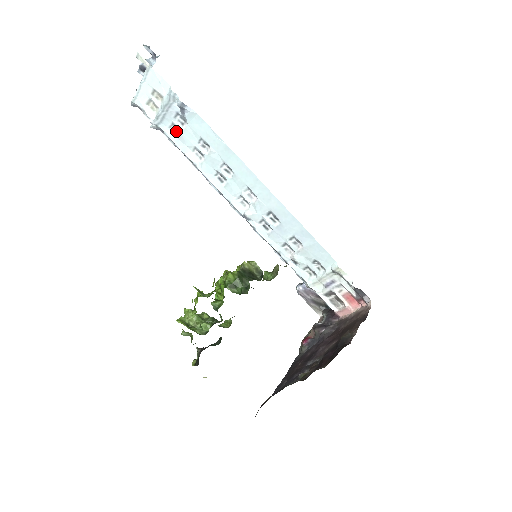
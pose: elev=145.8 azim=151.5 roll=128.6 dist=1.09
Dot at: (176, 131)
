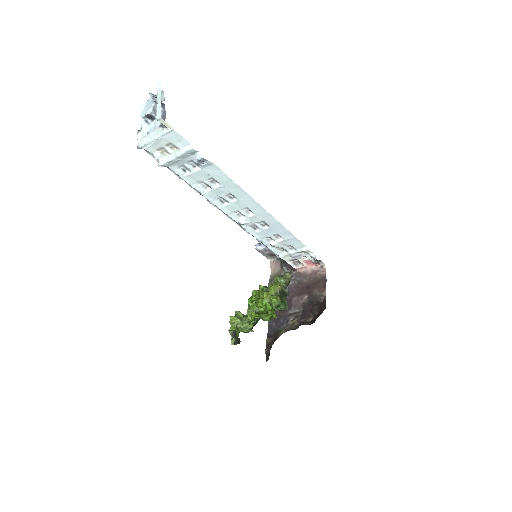
Dot at: (185, 169)
